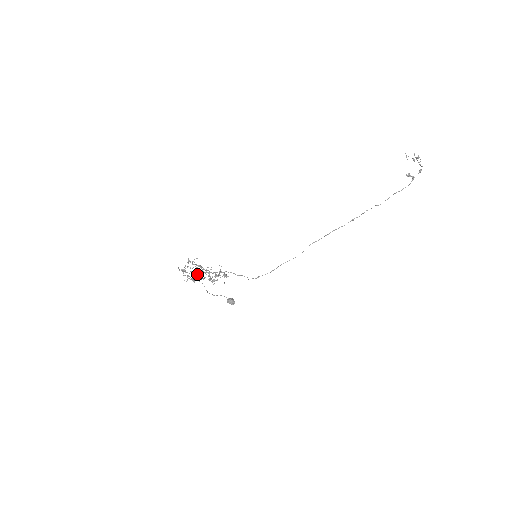
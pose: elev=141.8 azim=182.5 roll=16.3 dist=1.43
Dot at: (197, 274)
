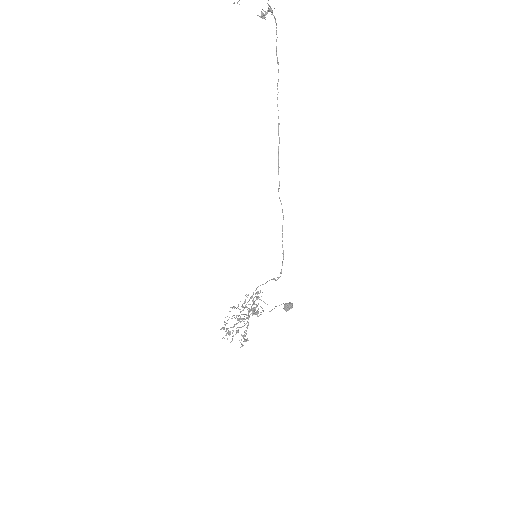
Dot at: (240, 318)
